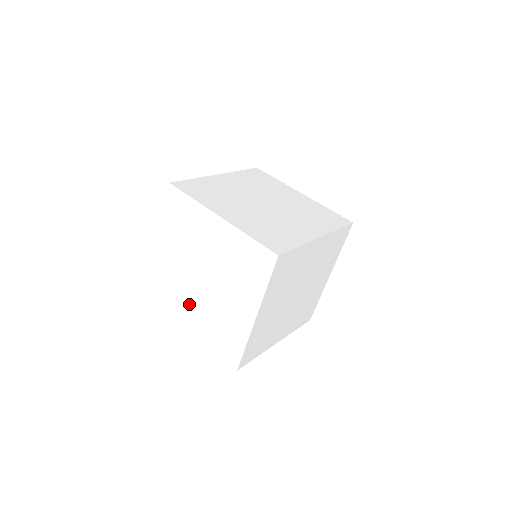
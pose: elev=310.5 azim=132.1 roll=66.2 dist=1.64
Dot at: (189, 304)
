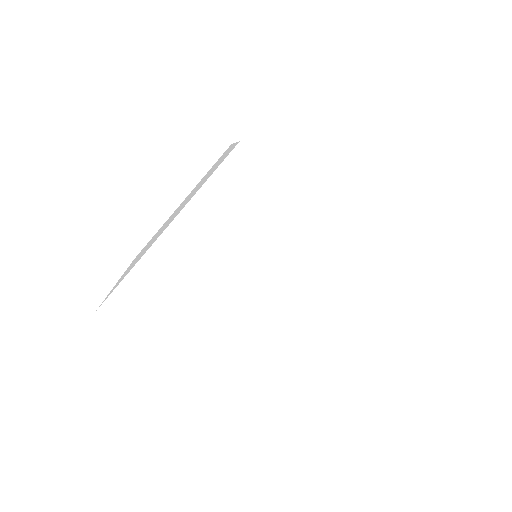
Dot at: occluded
